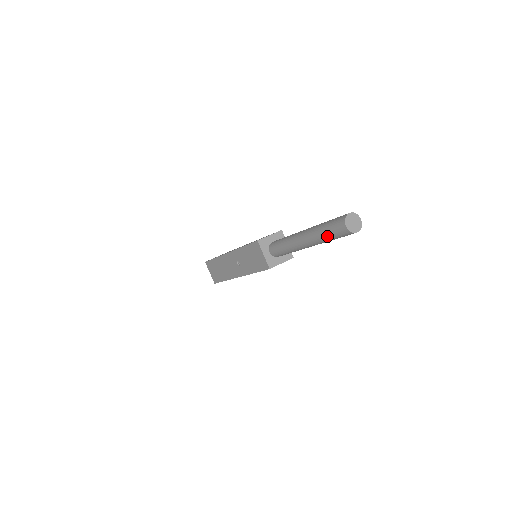
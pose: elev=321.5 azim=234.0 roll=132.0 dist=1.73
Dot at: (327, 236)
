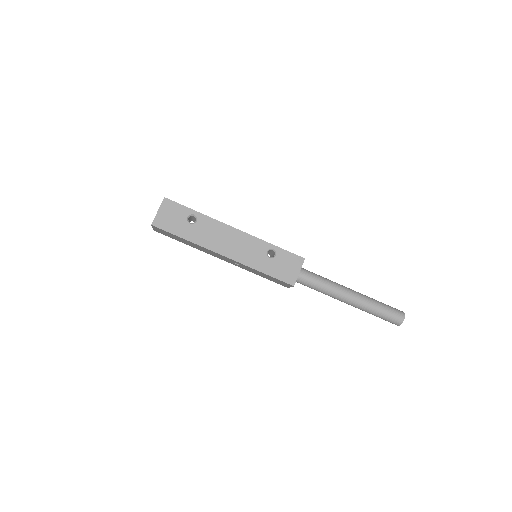
Dot at: occluded
